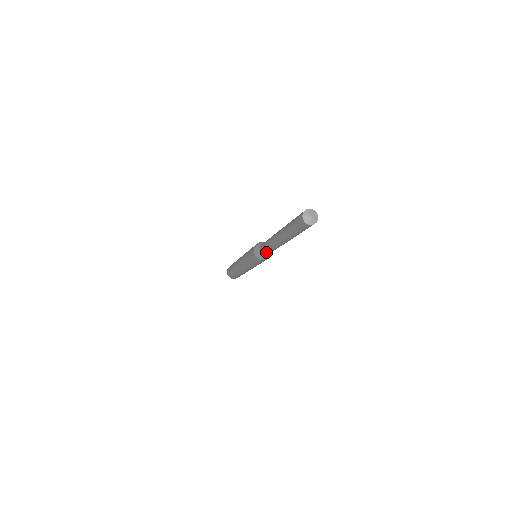
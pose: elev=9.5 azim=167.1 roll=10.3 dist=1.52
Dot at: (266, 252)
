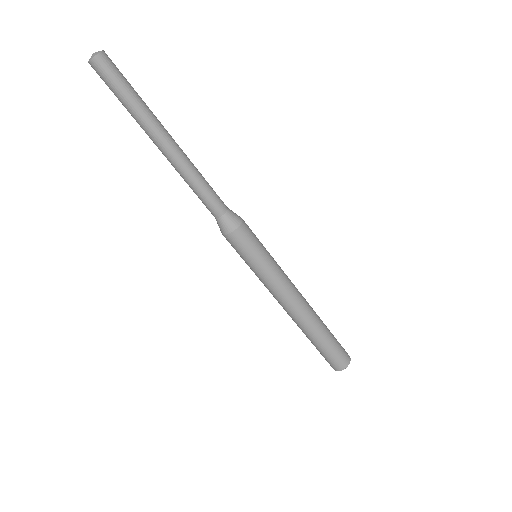
Dot at: (209, 208)
